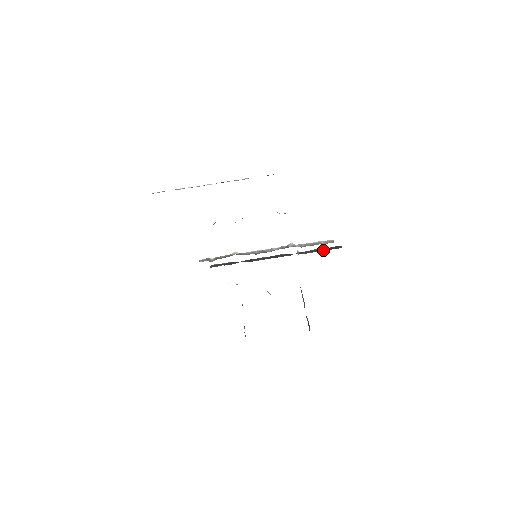
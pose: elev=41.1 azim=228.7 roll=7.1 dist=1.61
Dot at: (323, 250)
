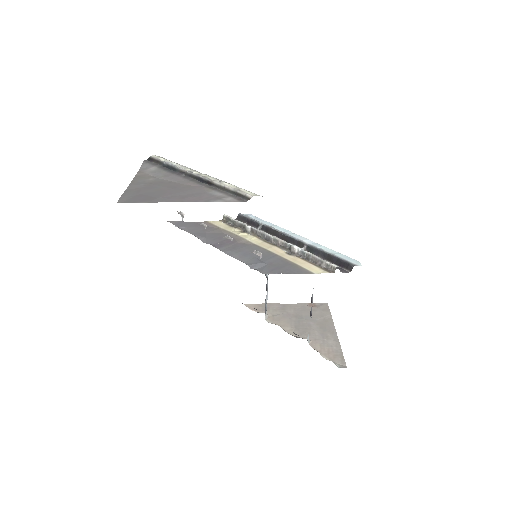
Dot at: (331, 262)
